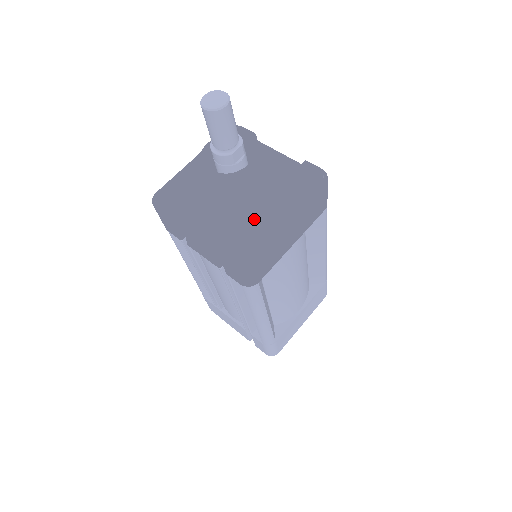
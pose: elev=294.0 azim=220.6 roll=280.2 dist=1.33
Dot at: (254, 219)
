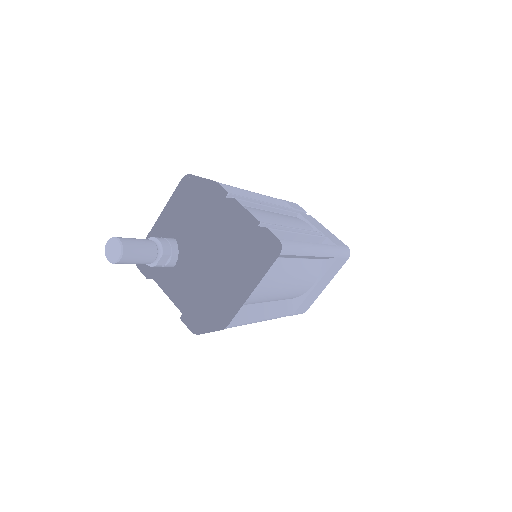
Dot at: (204, 290)
